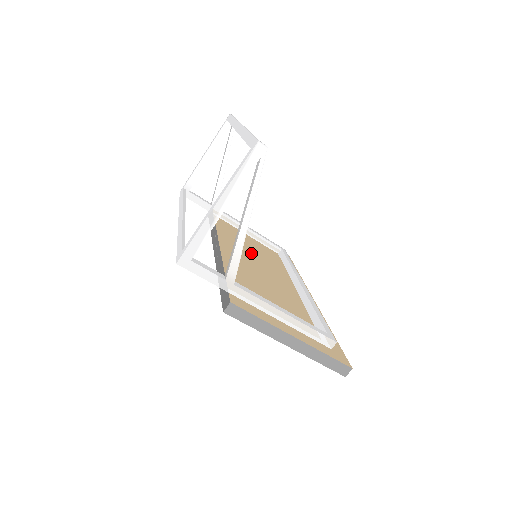
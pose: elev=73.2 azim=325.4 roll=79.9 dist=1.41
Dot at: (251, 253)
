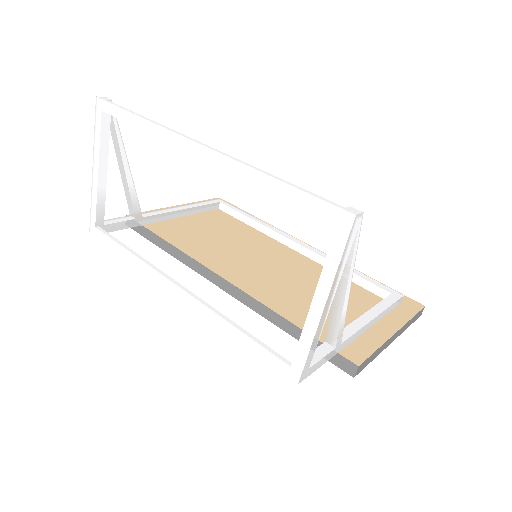
Dot at: (230, 247)
